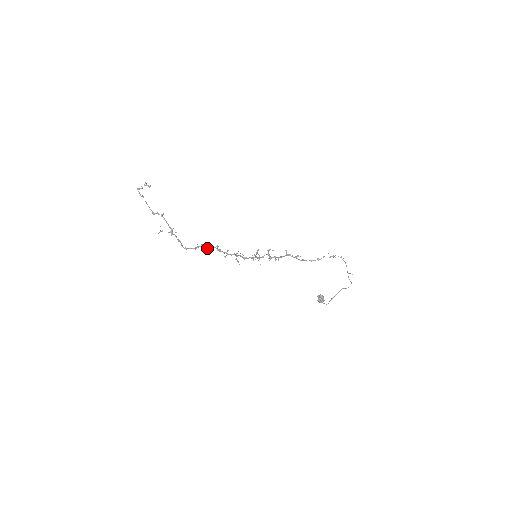
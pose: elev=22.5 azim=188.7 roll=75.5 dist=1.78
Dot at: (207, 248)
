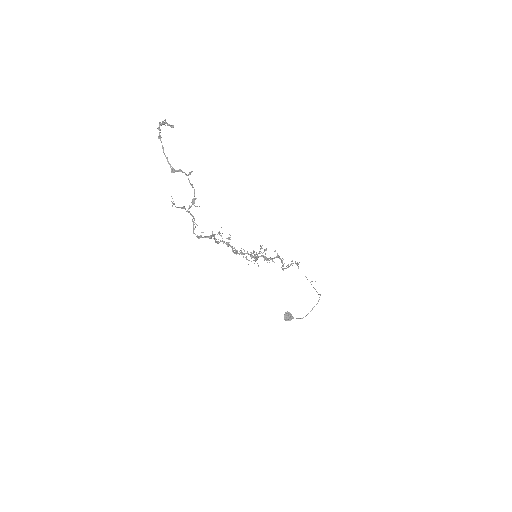
Dot at: occluded
